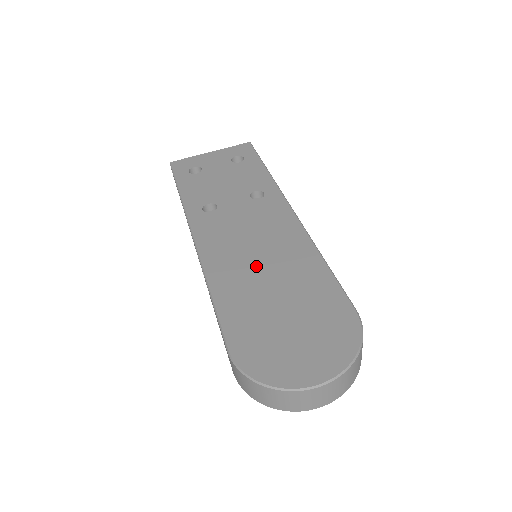
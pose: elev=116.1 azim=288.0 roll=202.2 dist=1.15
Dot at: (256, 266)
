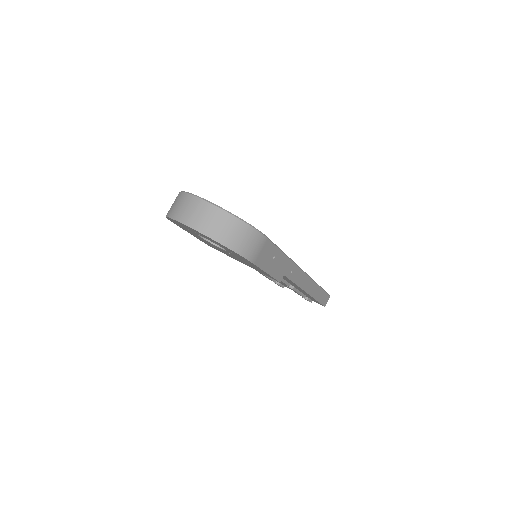
Dot at: occluded
